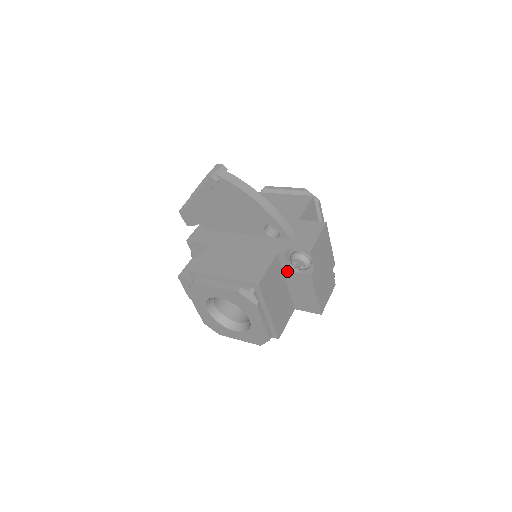
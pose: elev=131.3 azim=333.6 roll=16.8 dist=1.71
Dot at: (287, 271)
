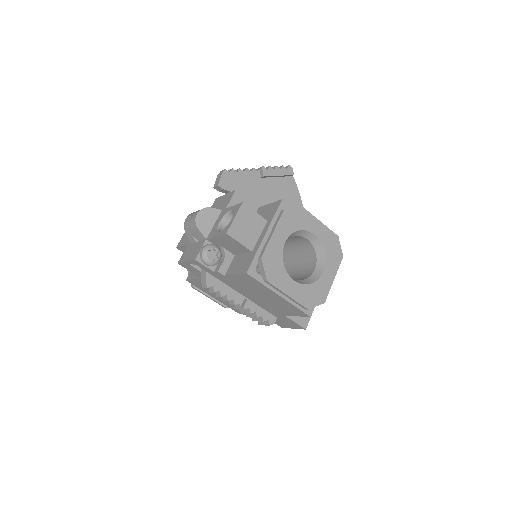
Dot at: occluded
